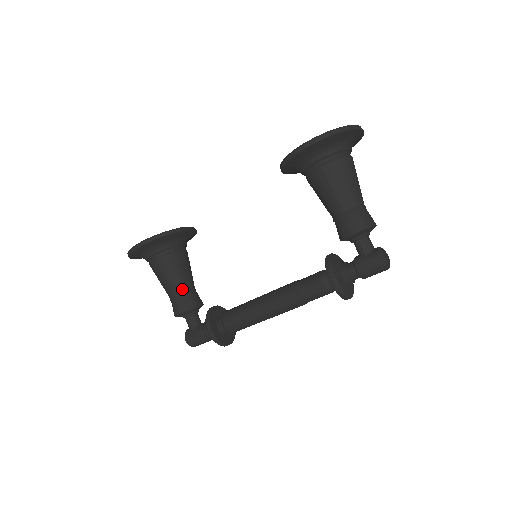
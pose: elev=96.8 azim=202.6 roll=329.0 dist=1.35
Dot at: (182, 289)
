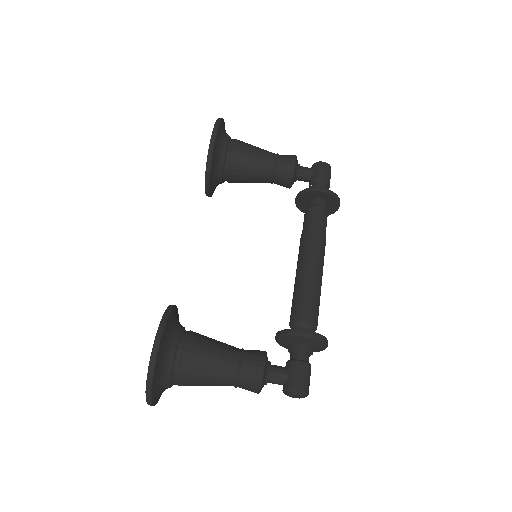
Dot at: (236, 351)
